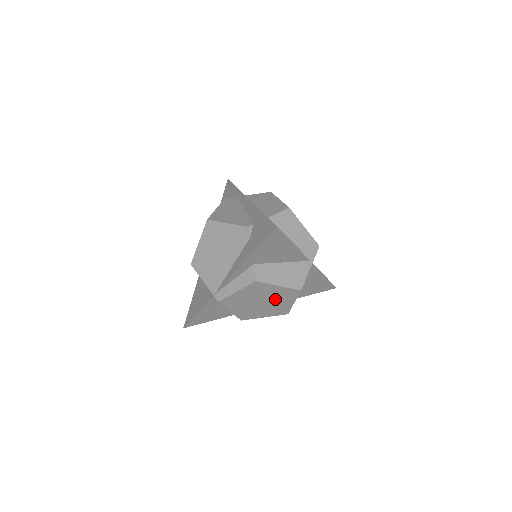
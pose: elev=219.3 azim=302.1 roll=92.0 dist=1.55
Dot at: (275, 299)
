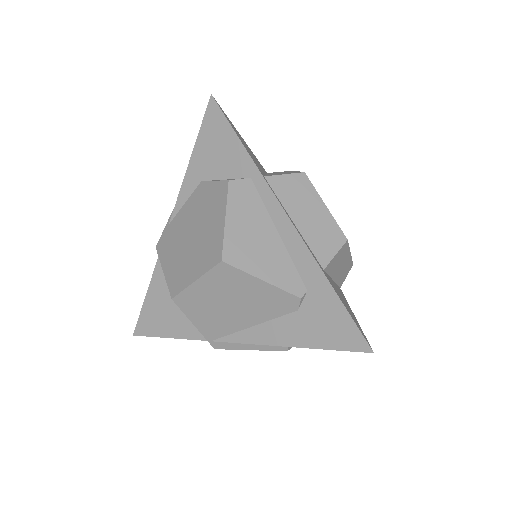
Dot at: occluded
